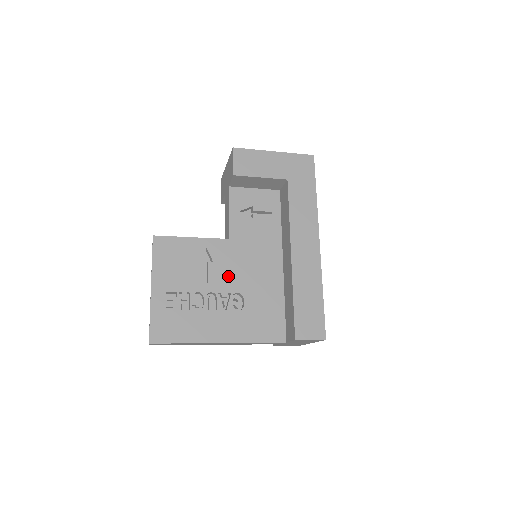
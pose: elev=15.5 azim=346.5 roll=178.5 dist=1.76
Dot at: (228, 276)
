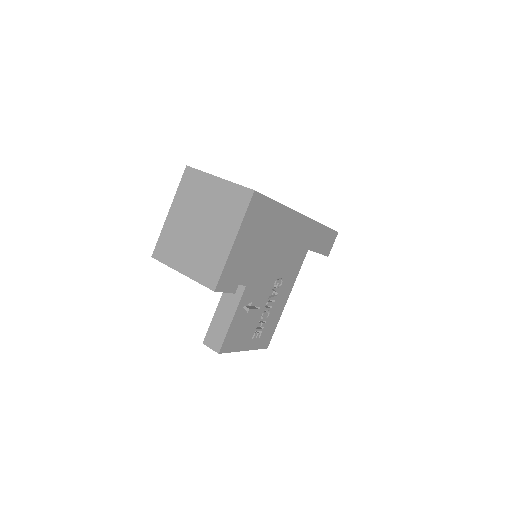
Dot at: (264, 290)
